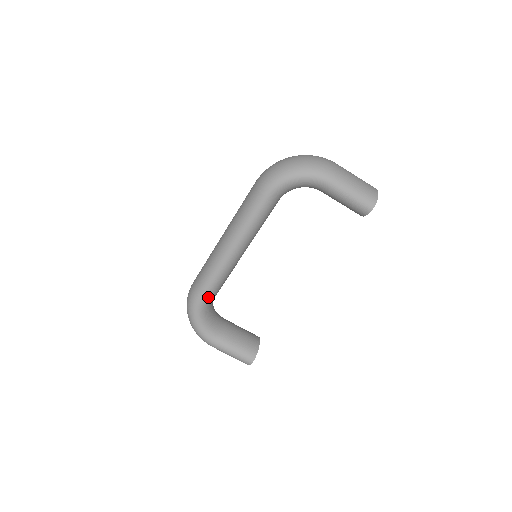
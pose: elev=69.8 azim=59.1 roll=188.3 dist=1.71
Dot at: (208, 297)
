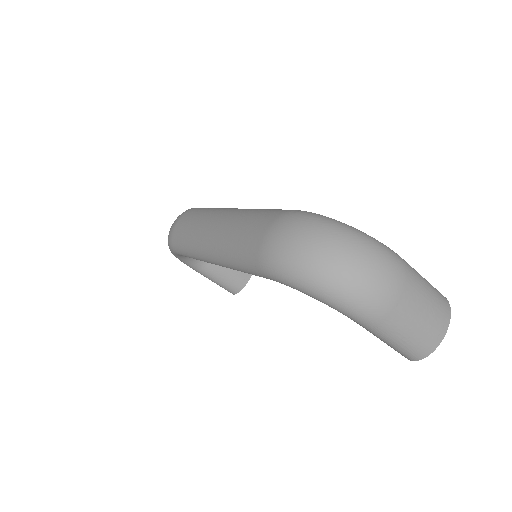
Dot at: occluded
